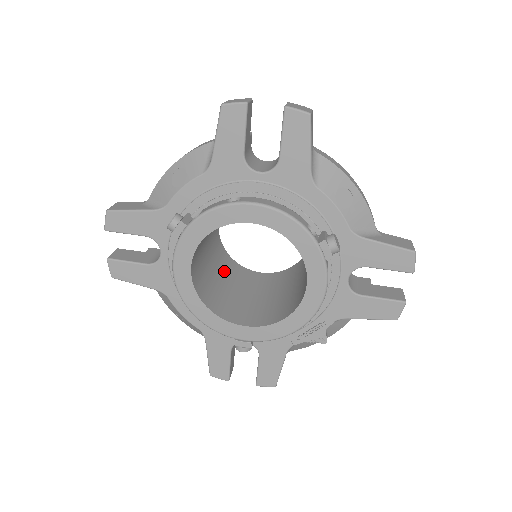
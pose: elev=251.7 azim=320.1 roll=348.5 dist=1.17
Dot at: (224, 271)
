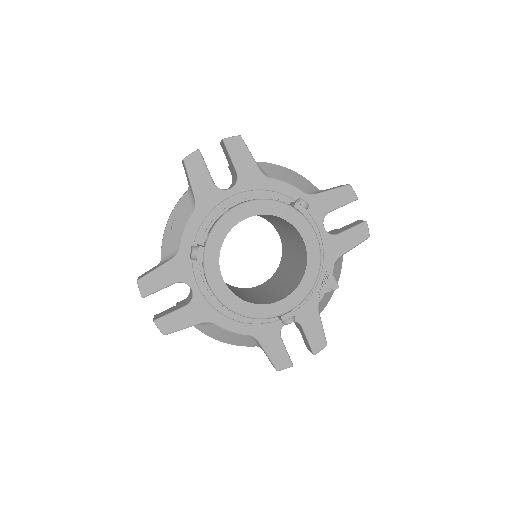
Dot at: (238, 291)
